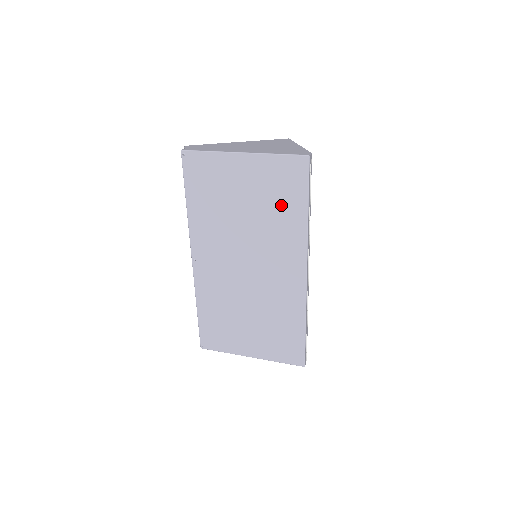
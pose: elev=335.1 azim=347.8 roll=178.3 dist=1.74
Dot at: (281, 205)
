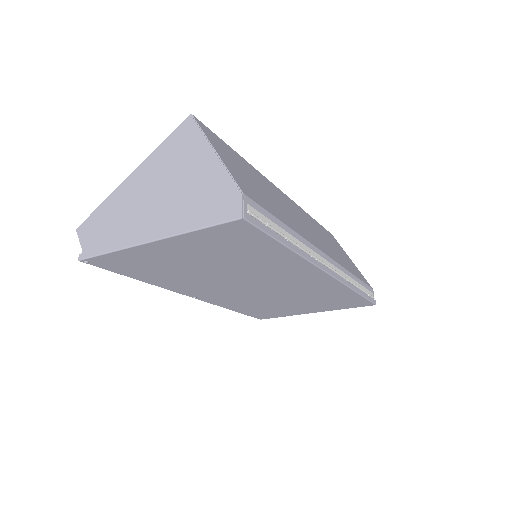
Dot at: (248, 254)
